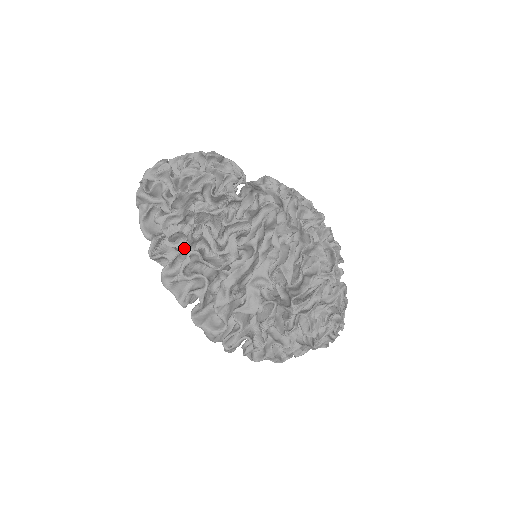
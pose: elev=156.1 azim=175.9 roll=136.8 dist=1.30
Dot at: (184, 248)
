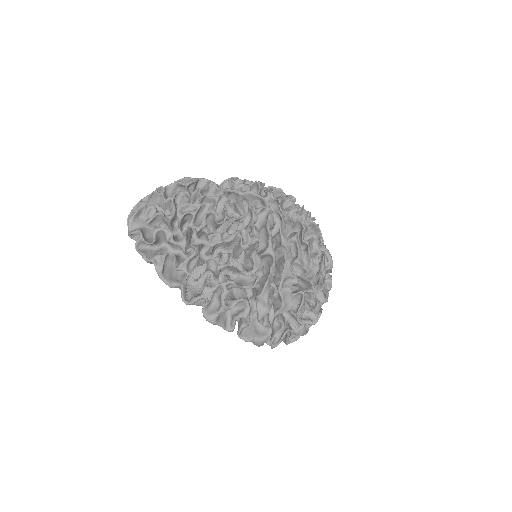
Dot at: (210, 281)
